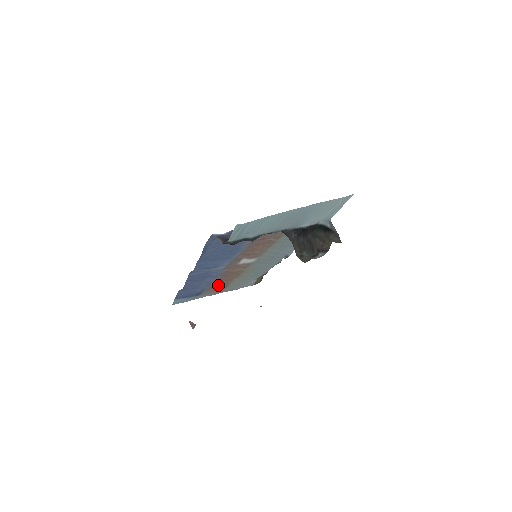
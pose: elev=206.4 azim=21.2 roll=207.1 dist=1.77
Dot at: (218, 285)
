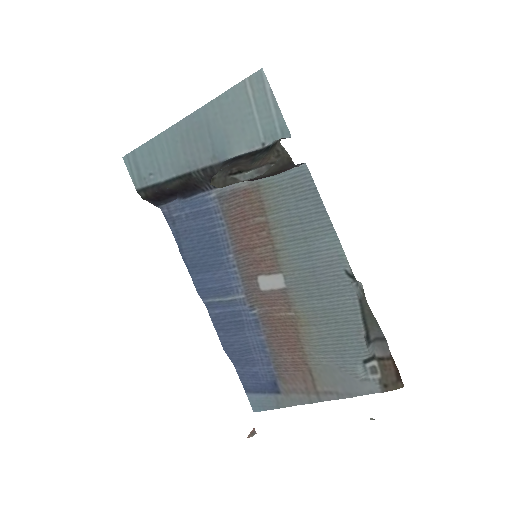
Dot at: (289, 363)
